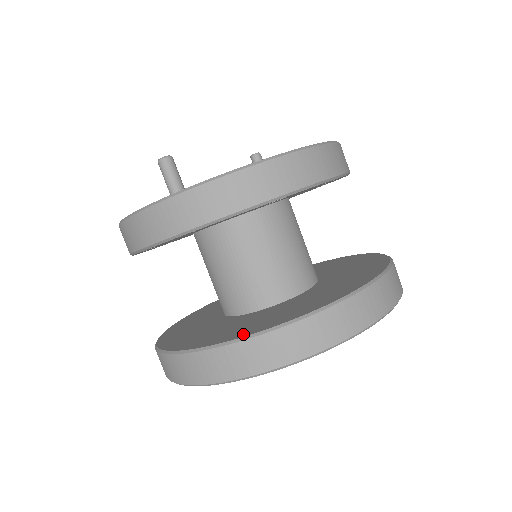
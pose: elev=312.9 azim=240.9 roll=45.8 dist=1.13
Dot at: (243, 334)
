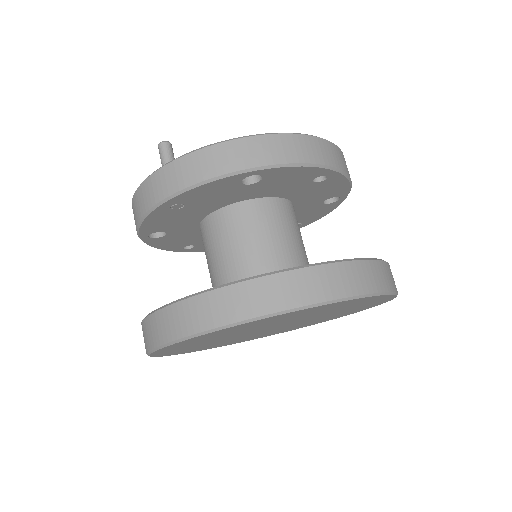
Dot at: occluded
